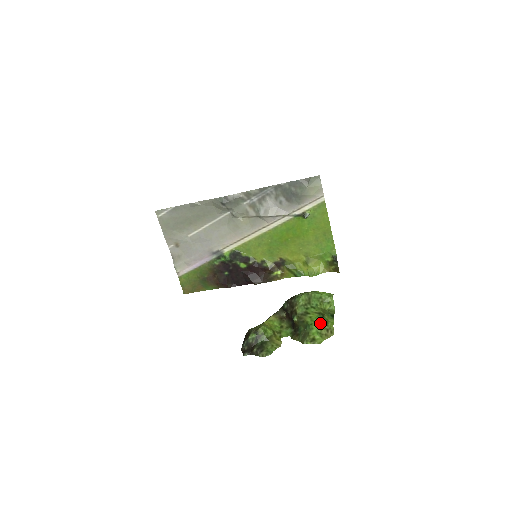
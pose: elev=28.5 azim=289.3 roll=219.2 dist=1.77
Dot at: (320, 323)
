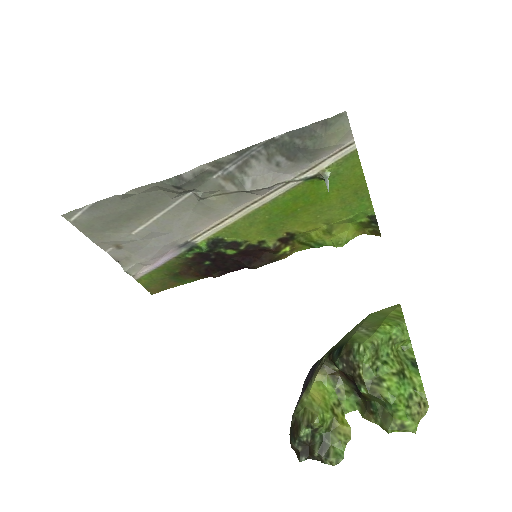
Dot at: (405, 395)
